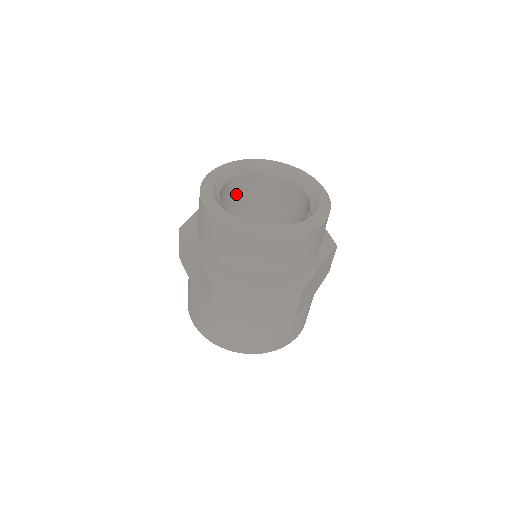
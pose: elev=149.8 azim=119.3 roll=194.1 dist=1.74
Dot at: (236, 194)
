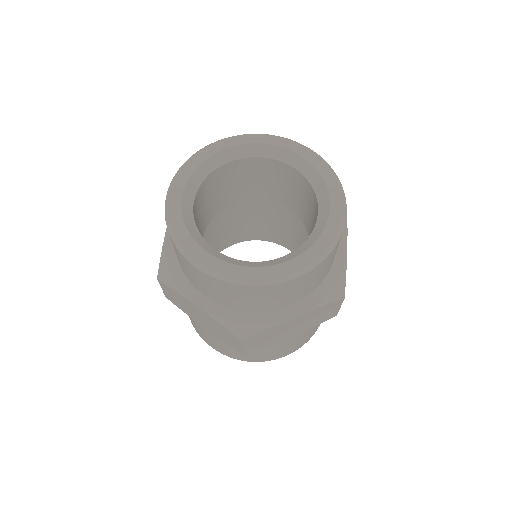
Dot at: (253, 175)
